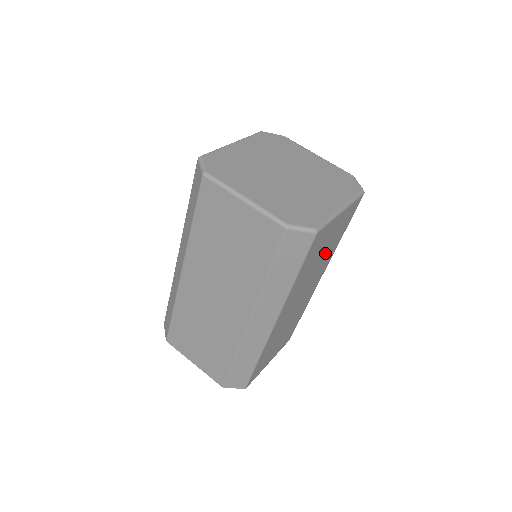
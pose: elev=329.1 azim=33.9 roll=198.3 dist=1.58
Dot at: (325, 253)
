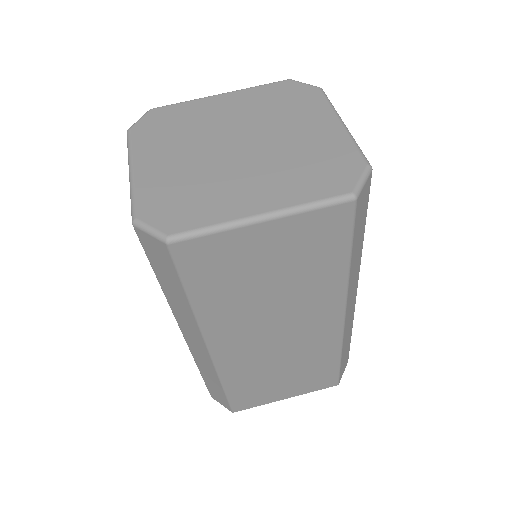
Dot at: (290, 282)
